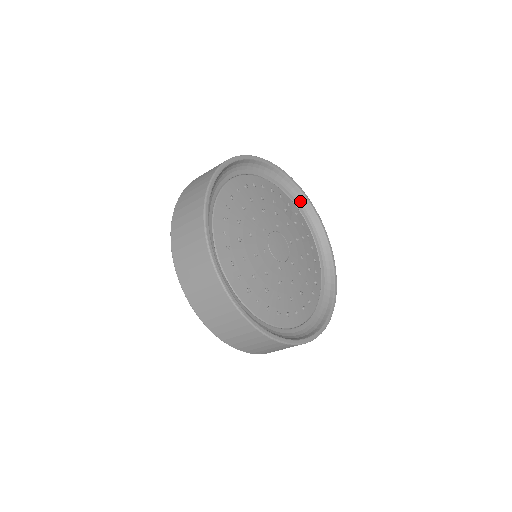
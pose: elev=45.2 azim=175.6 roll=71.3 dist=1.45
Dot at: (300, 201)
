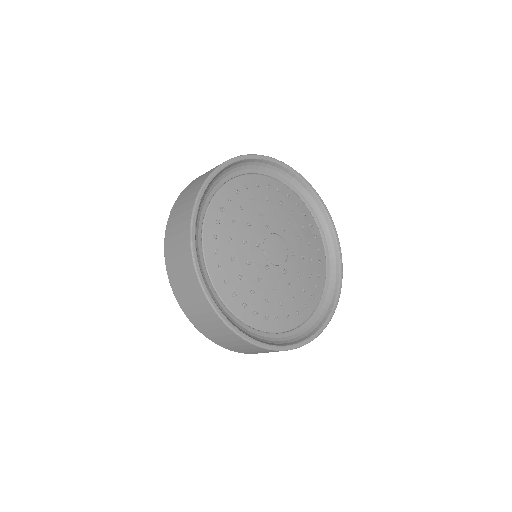
Dot at: (326, 229)
